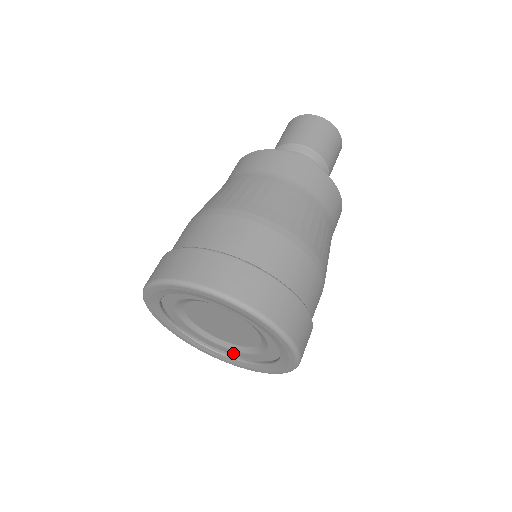
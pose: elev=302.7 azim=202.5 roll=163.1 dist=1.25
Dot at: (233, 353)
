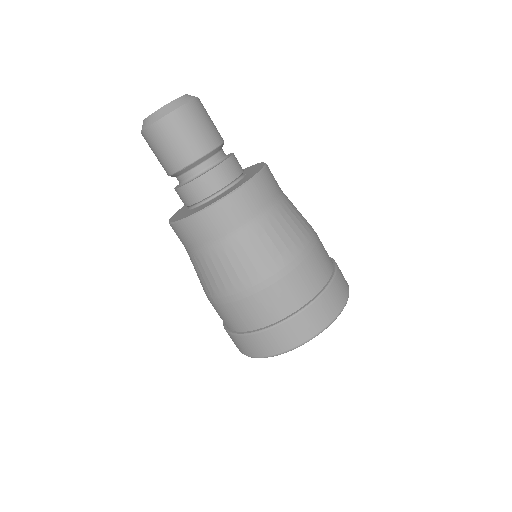
Dot at: occluded
